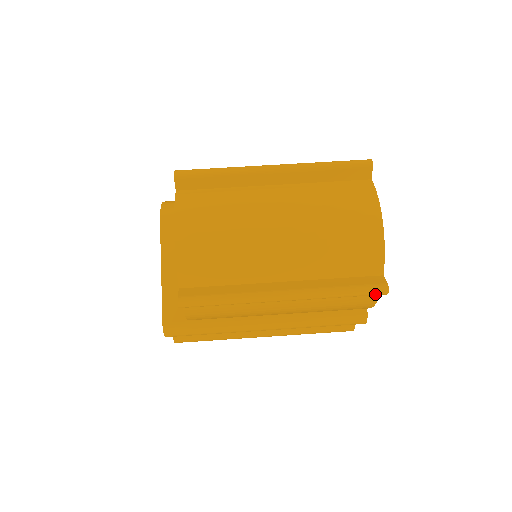
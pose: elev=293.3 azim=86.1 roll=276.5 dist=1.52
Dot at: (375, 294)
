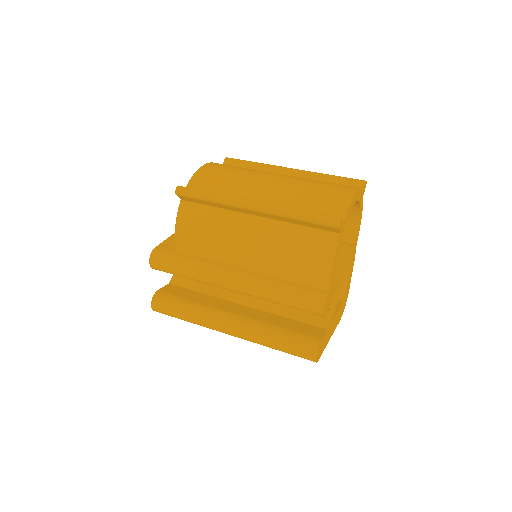
Dot at: (328, 221)
